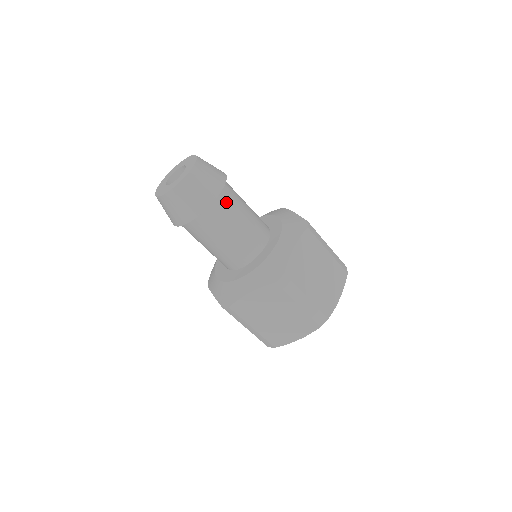
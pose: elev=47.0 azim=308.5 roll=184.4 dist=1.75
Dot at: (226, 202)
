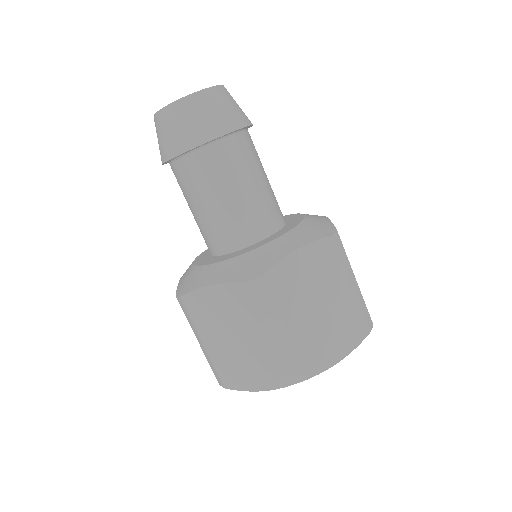
Dot at: (232, 153)
